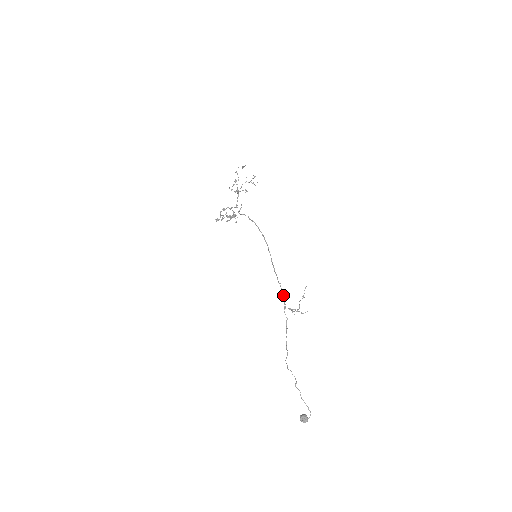
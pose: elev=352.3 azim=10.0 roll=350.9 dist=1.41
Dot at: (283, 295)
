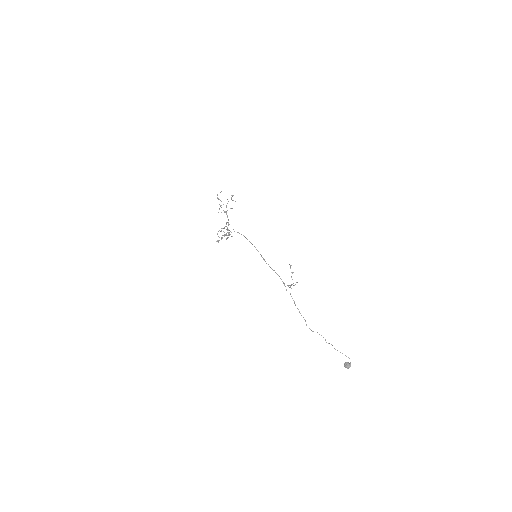
Dot at: (280, 278)
